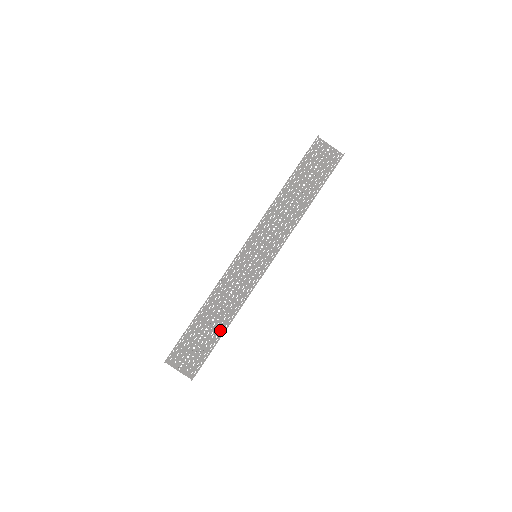
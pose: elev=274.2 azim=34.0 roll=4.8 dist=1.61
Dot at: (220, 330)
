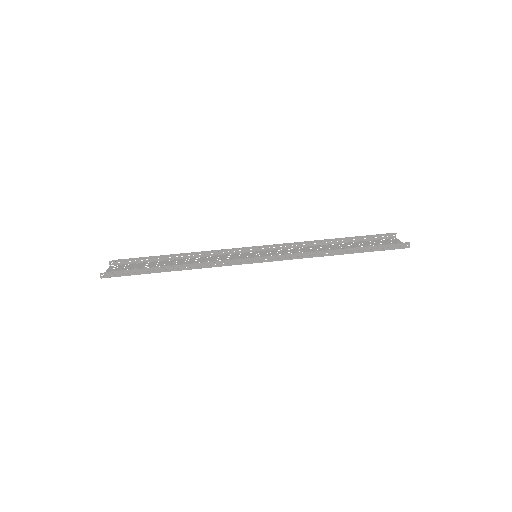
Dot at: (166, 270)
